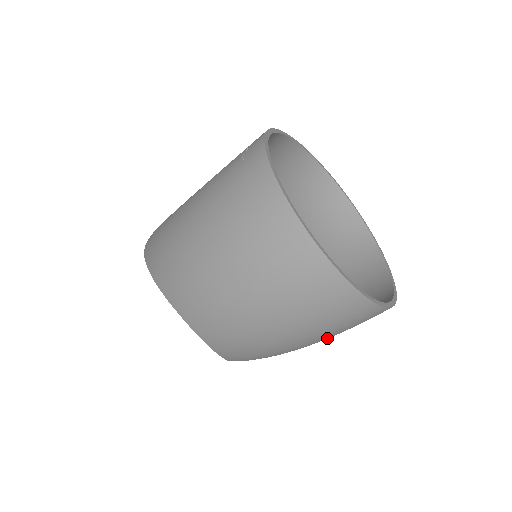
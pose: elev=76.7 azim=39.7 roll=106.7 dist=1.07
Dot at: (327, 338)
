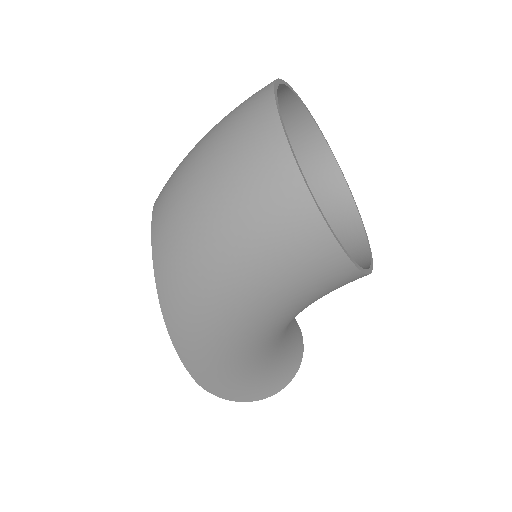
Dot at: (246, 248)
